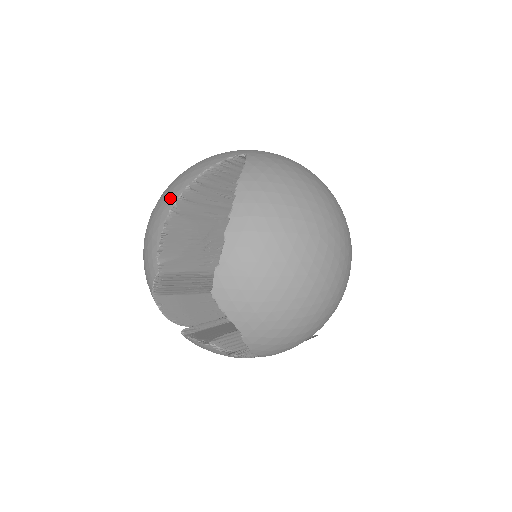
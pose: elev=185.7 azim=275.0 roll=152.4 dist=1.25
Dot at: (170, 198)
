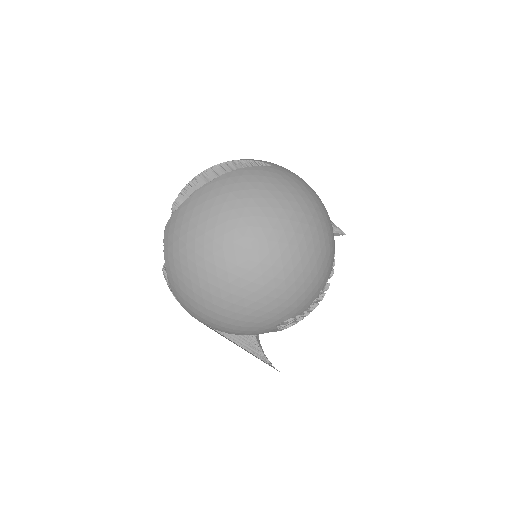
Dot at: occluded
